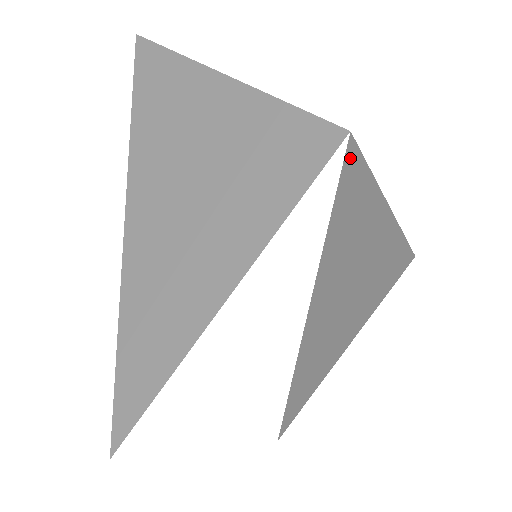
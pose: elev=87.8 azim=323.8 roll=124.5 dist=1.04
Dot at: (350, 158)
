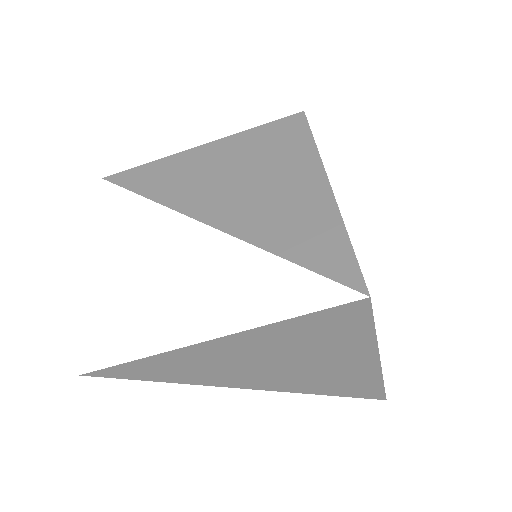
Dot at: occluded
